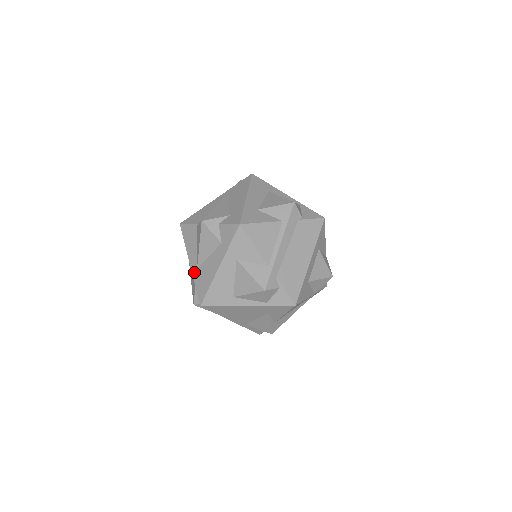
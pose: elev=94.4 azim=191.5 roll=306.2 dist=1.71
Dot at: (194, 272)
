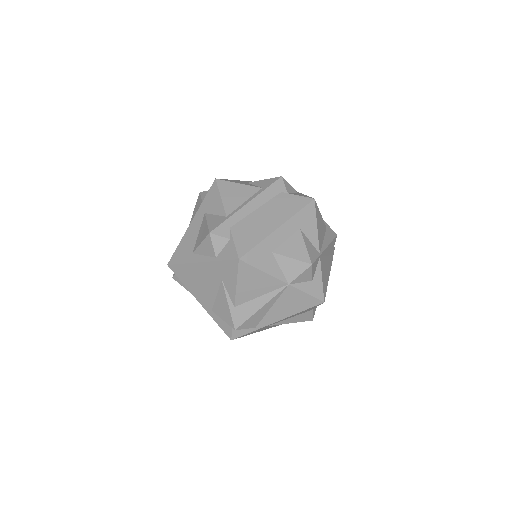
Dot at: occluded
